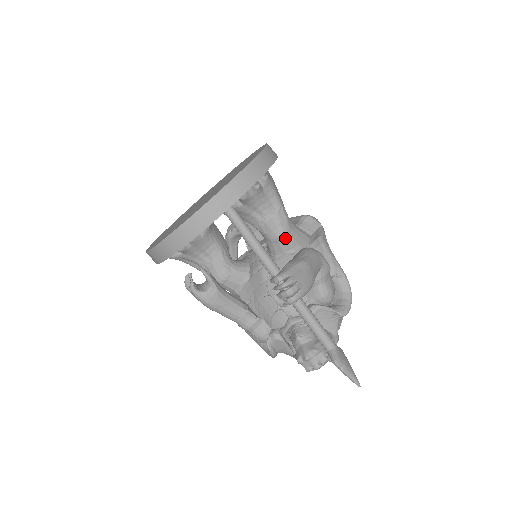
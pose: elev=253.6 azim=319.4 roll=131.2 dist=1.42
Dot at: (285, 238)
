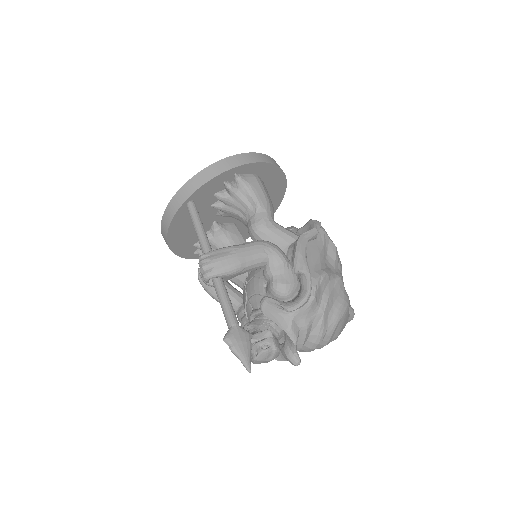
Dot at: (259, 234)
